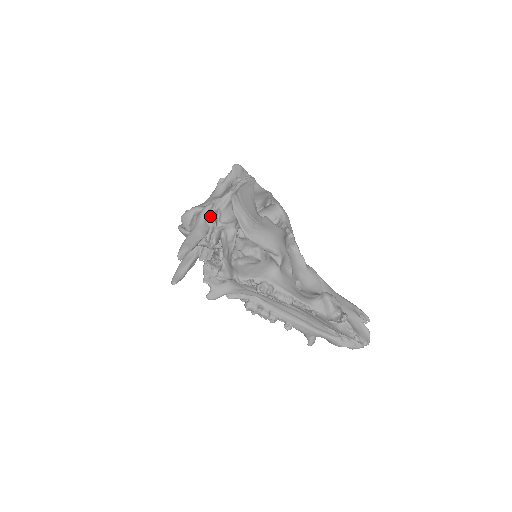
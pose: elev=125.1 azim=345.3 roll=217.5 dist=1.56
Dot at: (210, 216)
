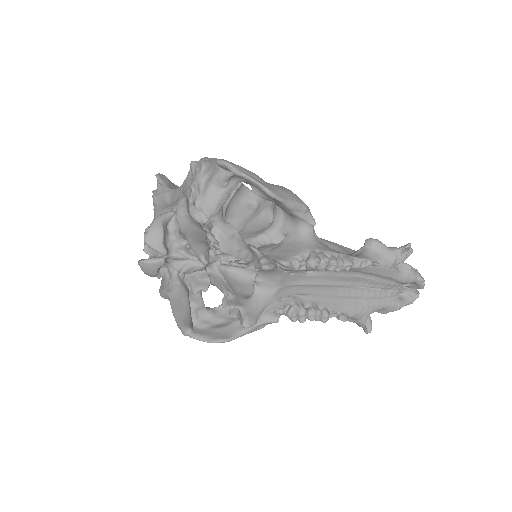
Dot at: (192, 211)
